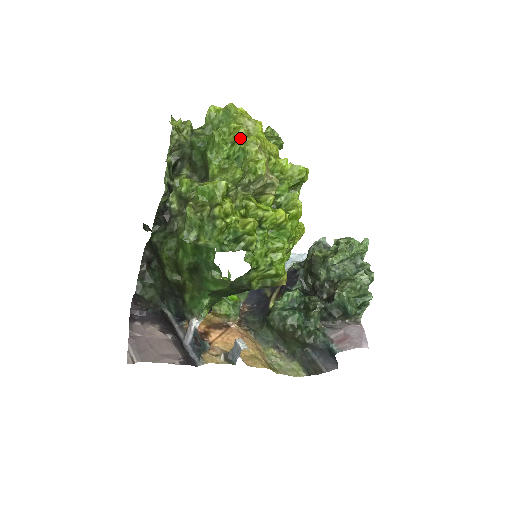
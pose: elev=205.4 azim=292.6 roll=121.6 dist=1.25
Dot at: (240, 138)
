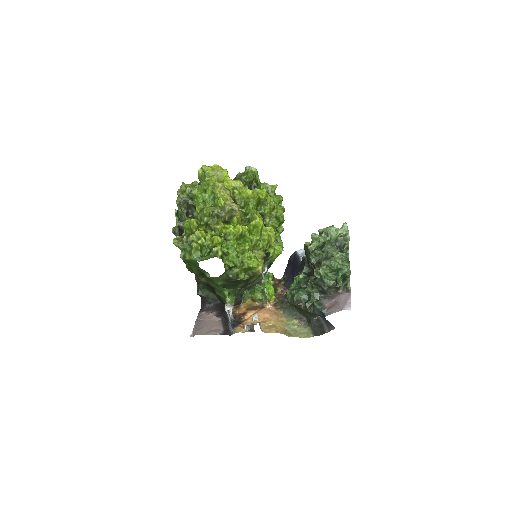
Dot at: occluded
